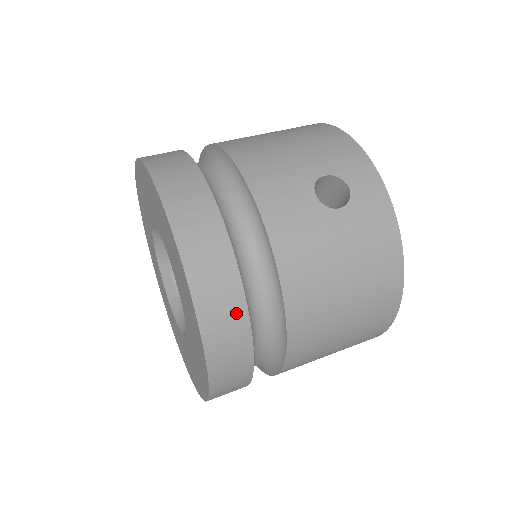
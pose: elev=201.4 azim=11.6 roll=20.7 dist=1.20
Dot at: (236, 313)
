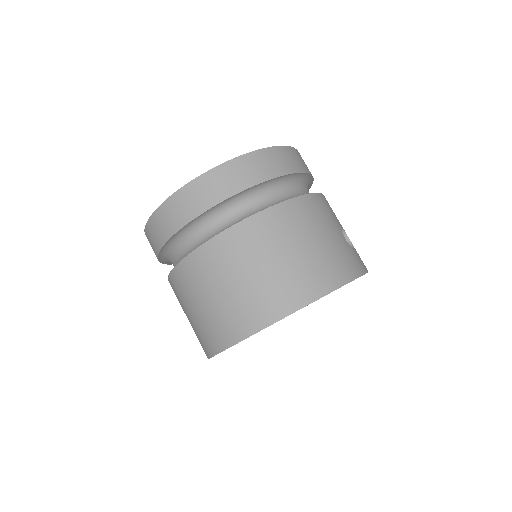
Dot at: (277, 169)
